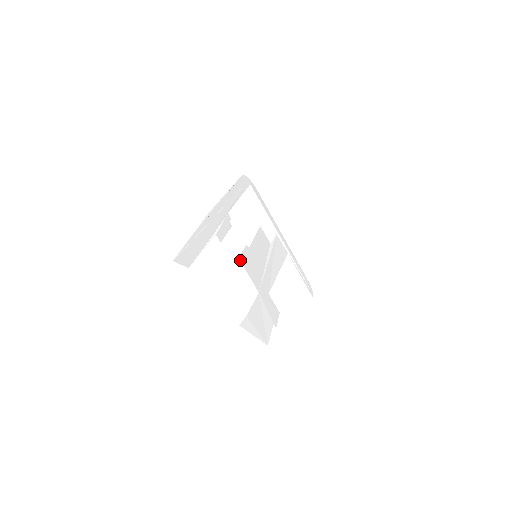
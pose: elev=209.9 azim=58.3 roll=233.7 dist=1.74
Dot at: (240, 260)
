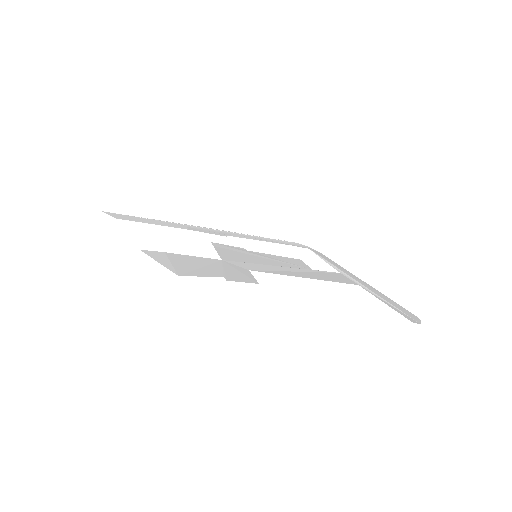
Dot at: (212, 244)
